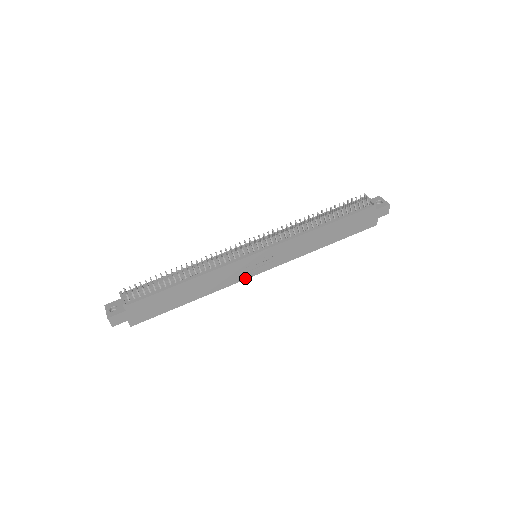
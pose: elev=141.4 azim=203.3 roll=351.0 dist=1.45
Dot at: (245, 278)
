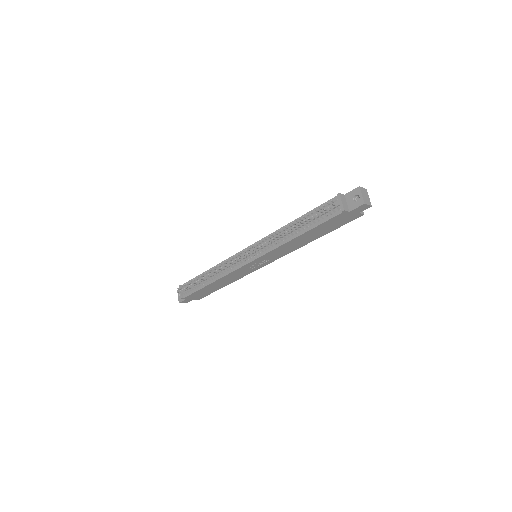
Dot at: (255, 270)
